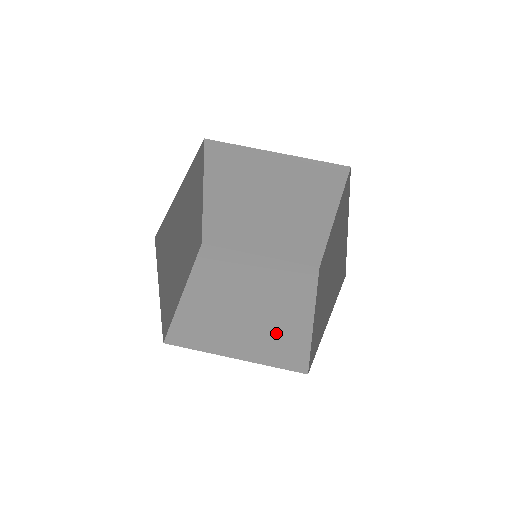
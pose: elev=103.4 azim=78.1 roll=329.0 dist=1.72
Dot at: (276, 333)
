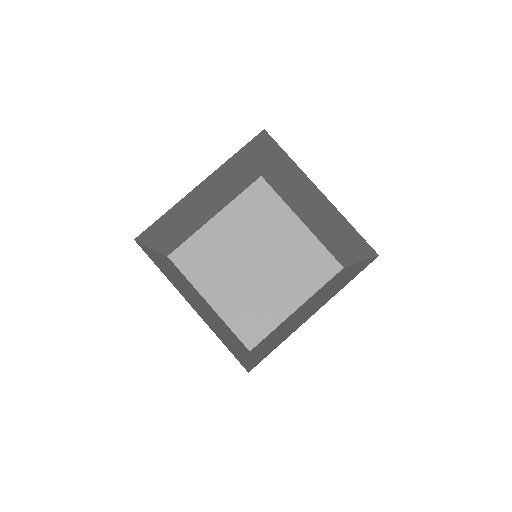
Dot at: (297, 264)
